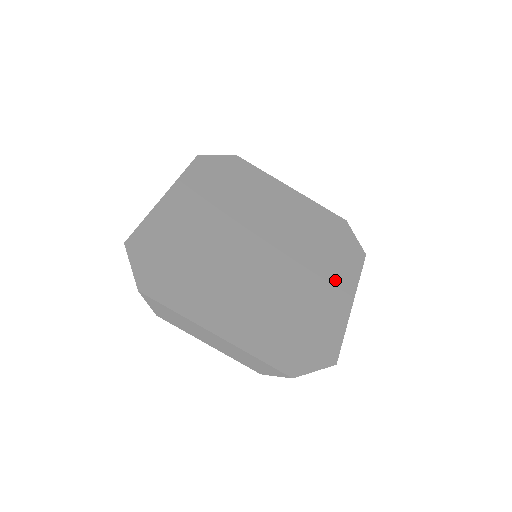
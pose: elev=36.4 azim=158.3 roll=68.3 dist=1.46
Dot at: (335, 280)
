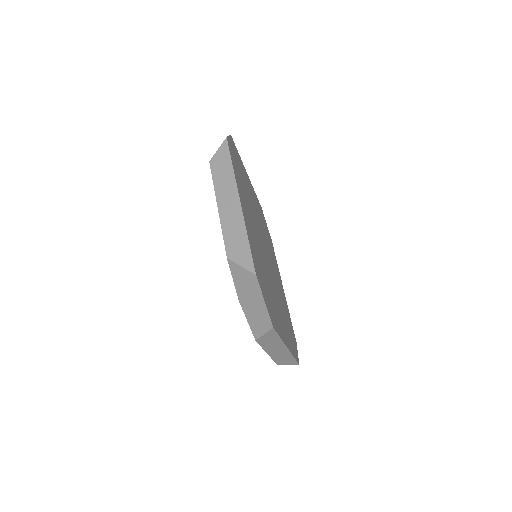
Dot at: (285, 329)
